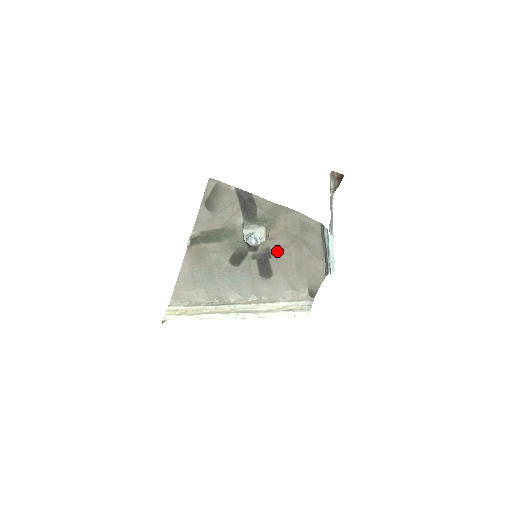
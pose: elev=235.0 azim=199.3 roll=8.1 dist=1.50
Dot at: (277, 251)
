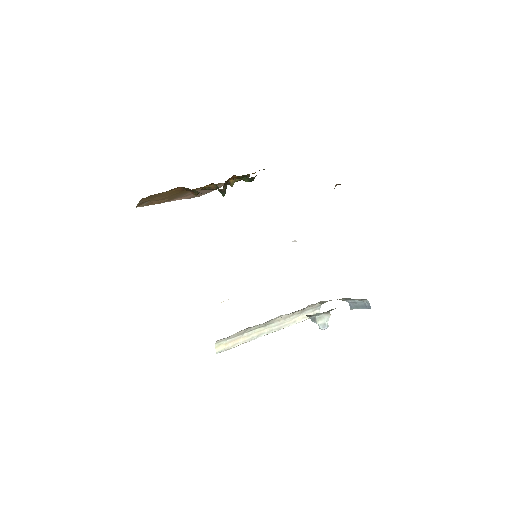
Dot at: occluded
